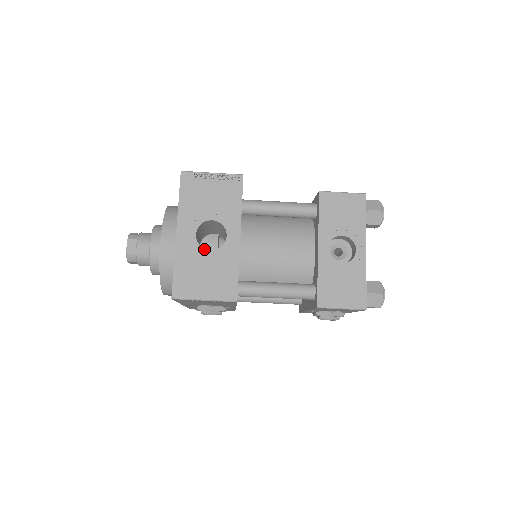
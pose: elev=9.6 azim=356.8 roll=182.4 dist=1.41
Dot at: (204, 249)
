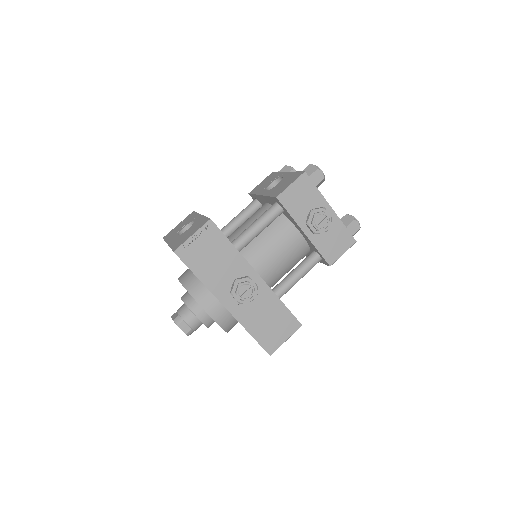
Dot at: (184, 232)
